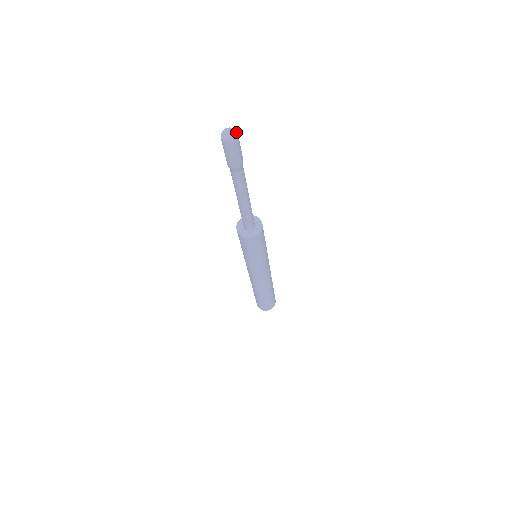
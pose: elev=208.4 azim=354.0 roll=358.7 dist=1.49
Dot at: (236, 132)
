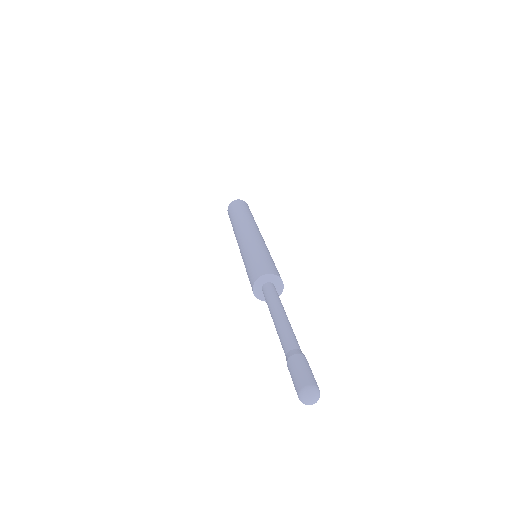
Dot at: (317, 392)
